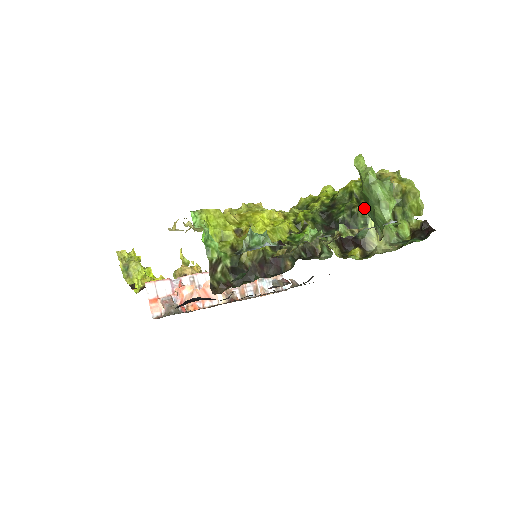
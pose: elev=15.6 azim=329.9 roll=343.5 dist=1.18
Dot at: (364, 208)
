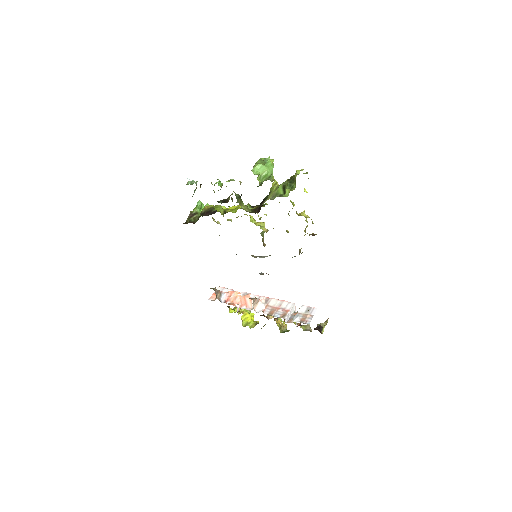
Dot at: (271, 187)
